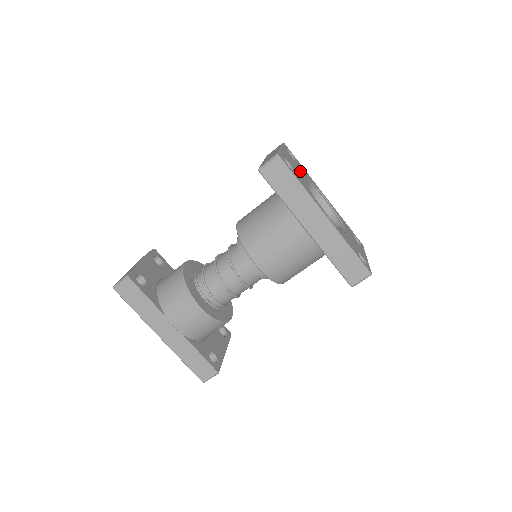
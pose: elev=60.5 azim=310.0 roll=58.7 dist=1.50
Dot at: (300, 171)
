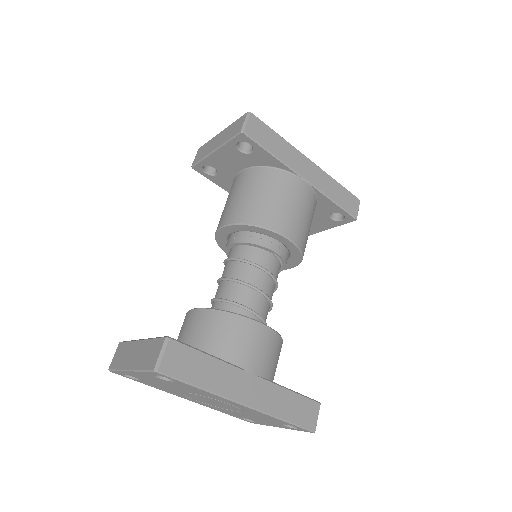
Dot at: occluded
